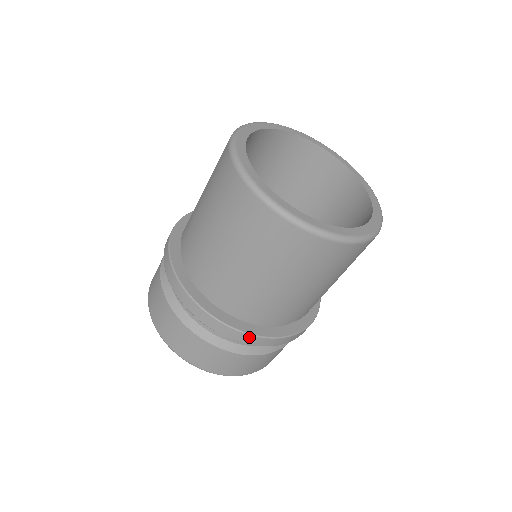
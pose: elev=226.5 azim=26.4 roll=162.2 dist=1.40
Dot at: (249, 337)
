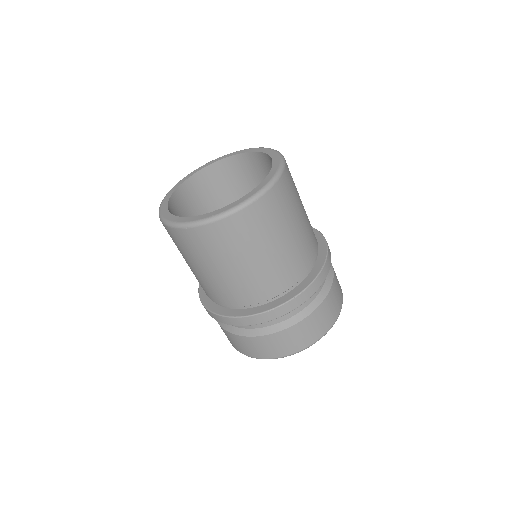
Dot at: (208, 311)
